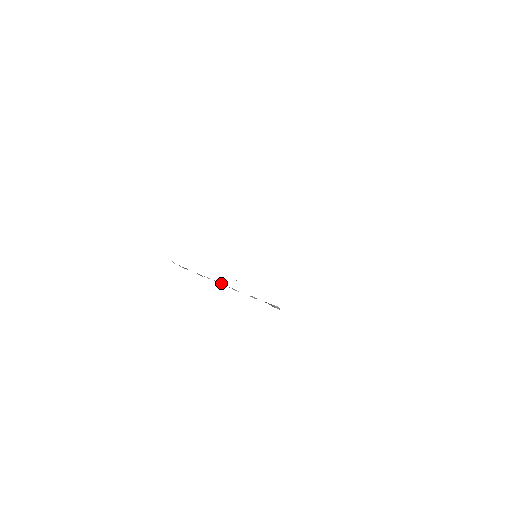
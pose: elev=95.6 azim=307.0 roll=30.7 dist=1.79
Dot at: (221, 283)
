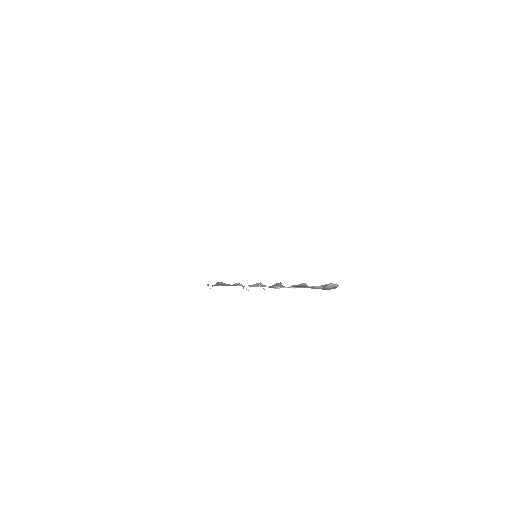
Dot at: occluded
